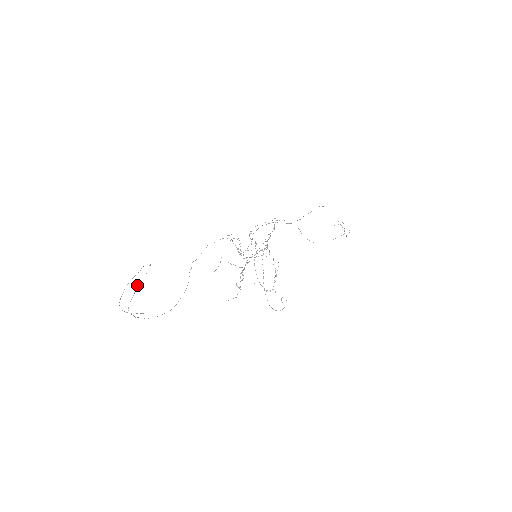
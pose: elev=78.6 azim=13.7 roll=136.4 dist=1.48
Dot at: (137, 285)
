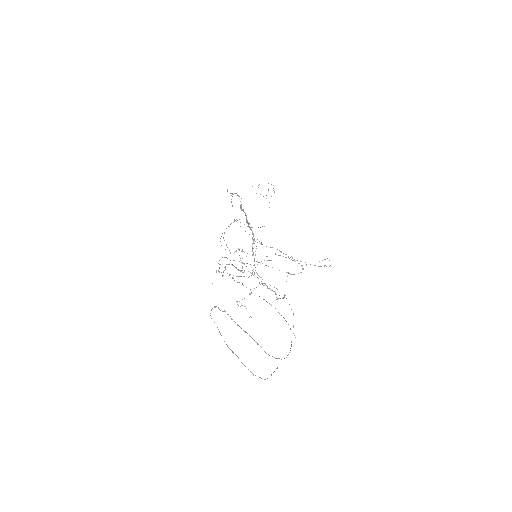
Dot at: occluded
